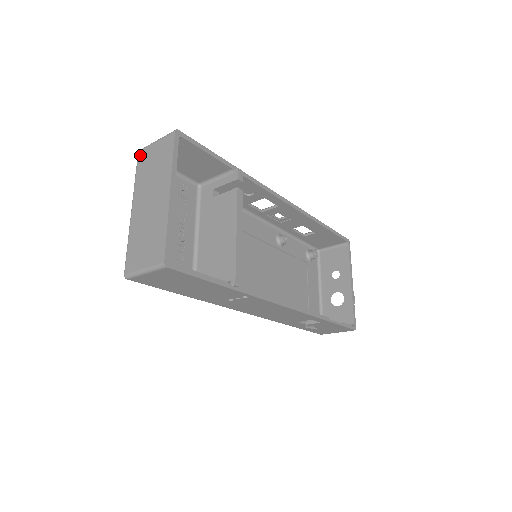
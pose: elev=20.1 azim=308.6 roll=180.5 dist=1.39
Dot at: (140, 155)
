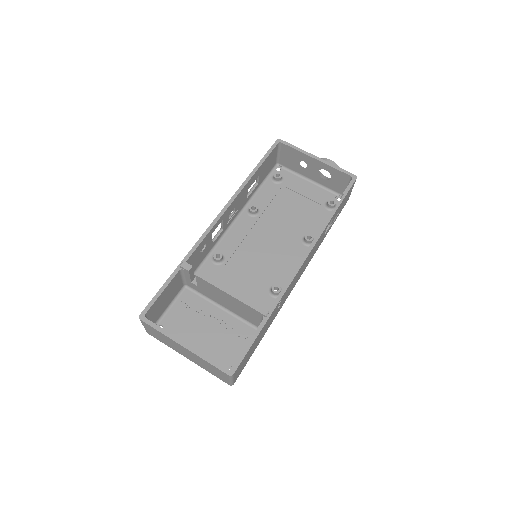
Dot at: occluded
